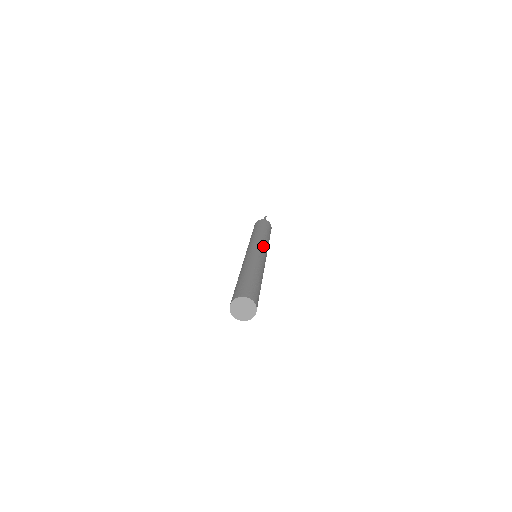
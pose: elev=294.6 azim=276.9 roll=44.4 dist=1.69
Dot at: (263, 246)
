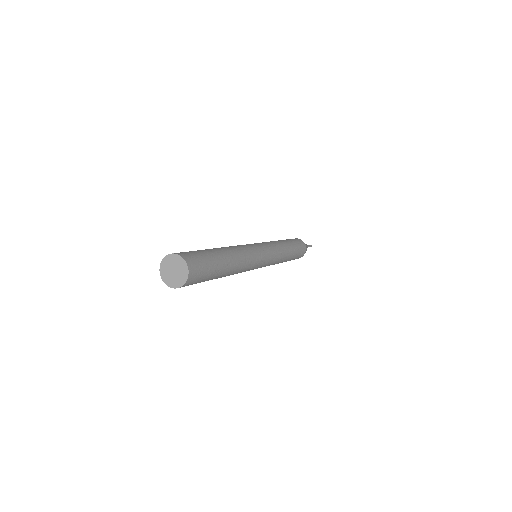
Dot at: (267, 246)
